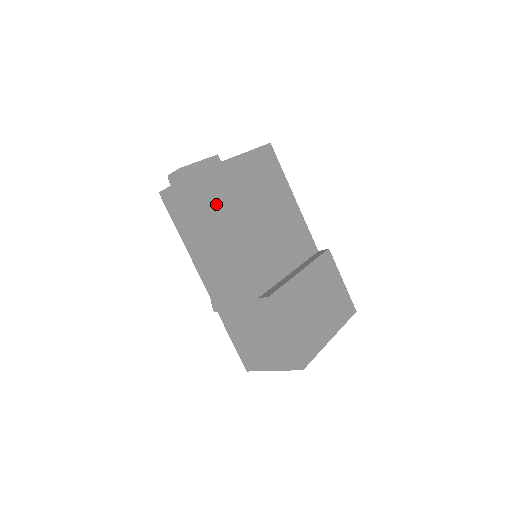
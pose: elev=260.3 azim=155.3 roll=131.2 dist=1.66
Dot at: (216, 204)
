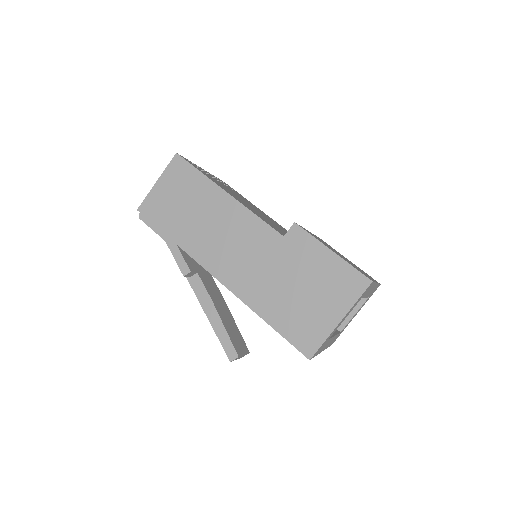
Dot at: (204, 174)
